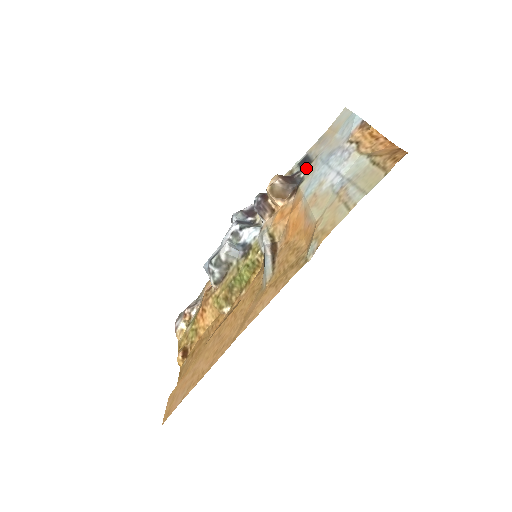
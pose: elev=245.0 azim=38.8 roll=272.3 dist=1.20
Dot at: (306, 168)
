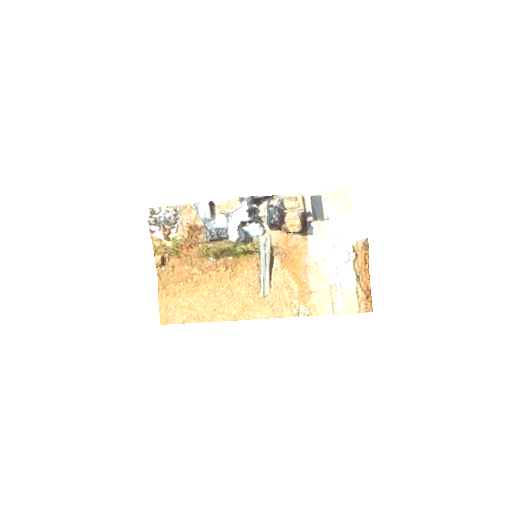
Dot at: (317, 220)
